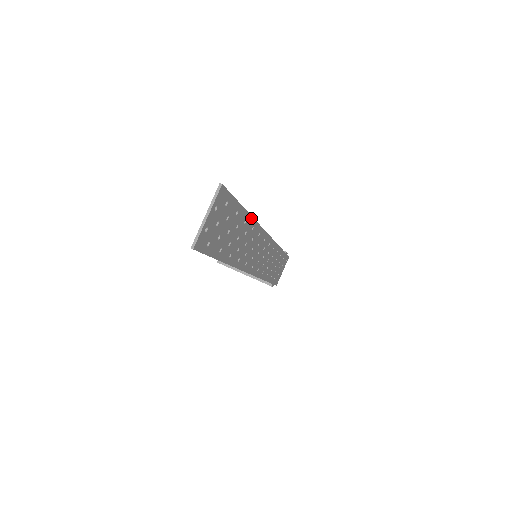
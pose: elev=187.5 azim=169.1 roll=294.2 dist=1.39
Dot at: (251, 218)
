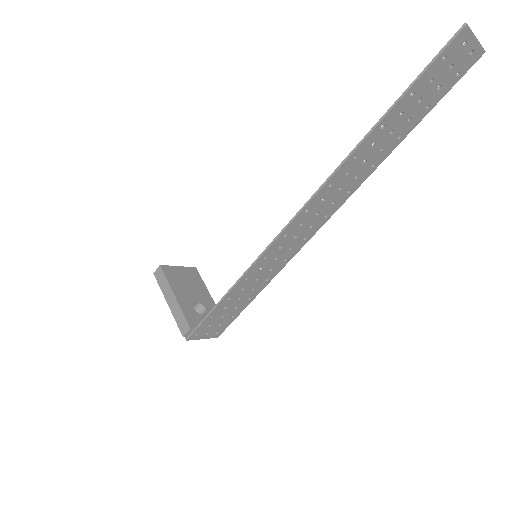
Dot at: (391, 151)
